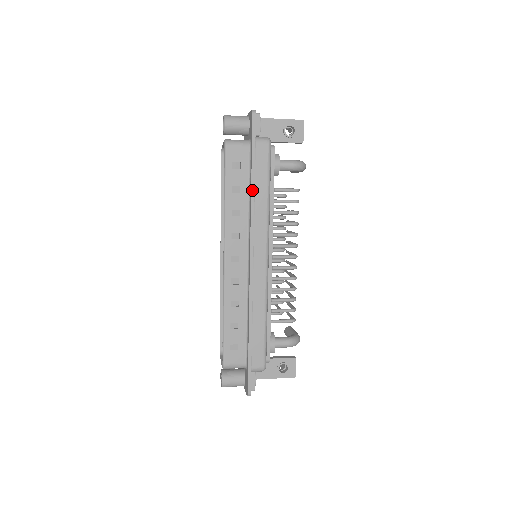
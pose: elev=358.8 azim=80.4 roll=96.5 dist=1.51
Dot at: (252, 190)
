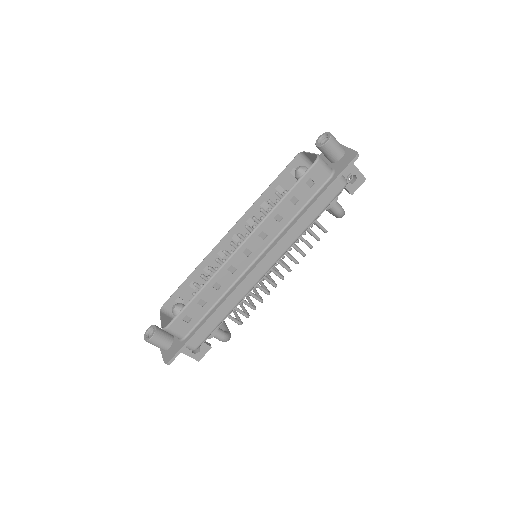
Dot at: (306, 212)
